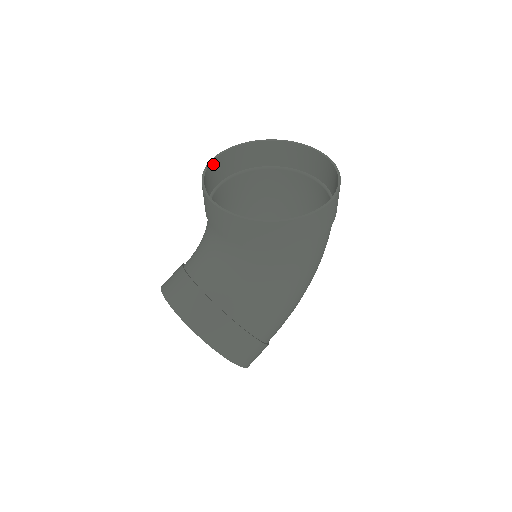
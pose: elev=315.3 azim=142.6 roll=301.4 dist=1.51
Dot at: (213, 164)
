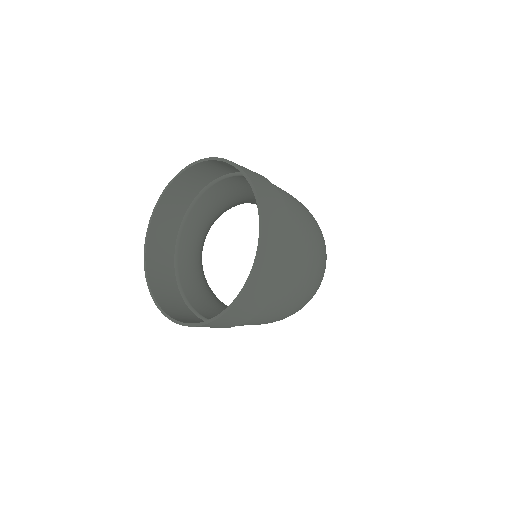
Dot at: (191, 170)
